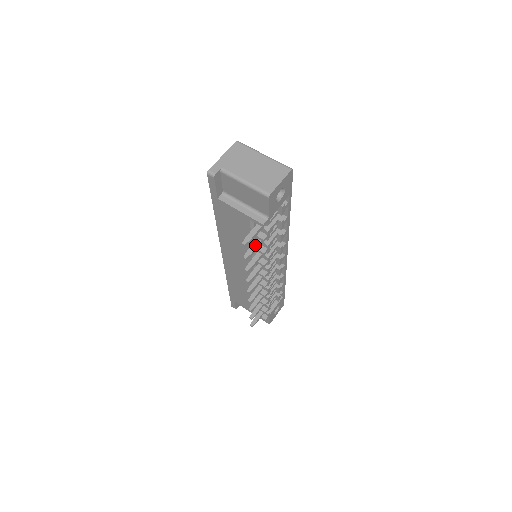
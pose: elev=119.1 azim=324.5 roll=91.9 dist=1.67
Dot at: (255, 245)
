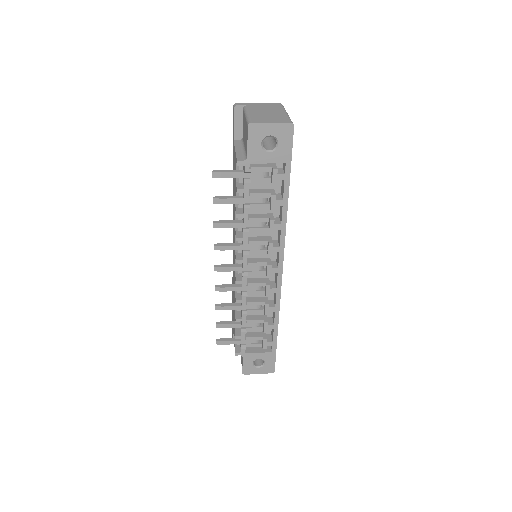
Dot at: (232, 197)
